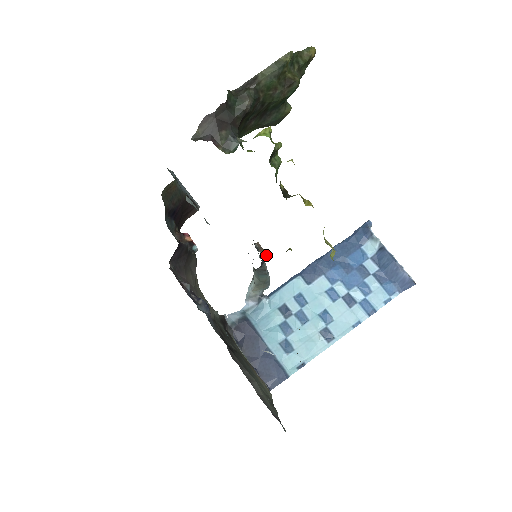
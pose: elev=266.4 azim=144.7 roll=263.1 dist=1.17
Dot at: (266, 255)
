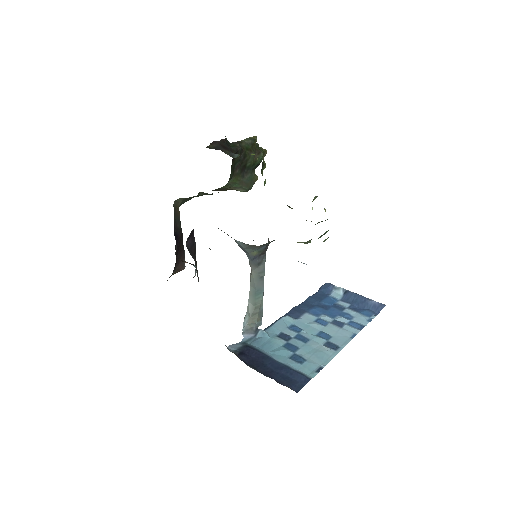
Dot at: occluded
